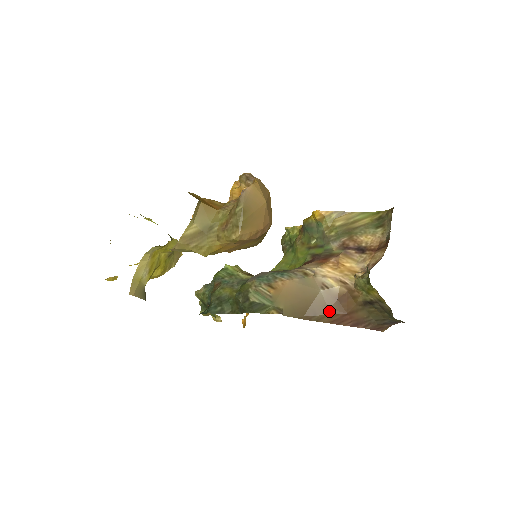
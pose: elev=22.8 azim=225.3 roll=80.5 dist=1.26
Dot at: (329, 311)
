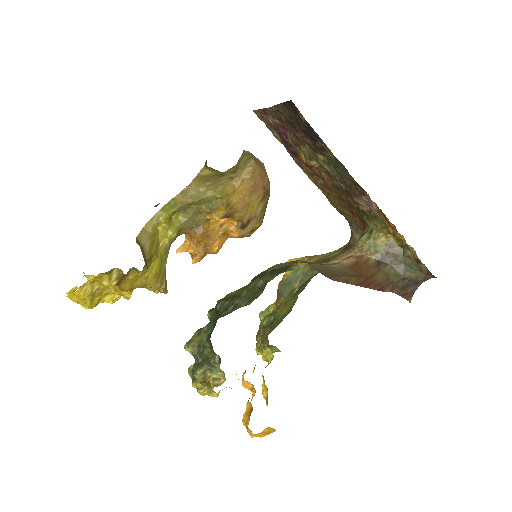
Dot at: (351, 275)
